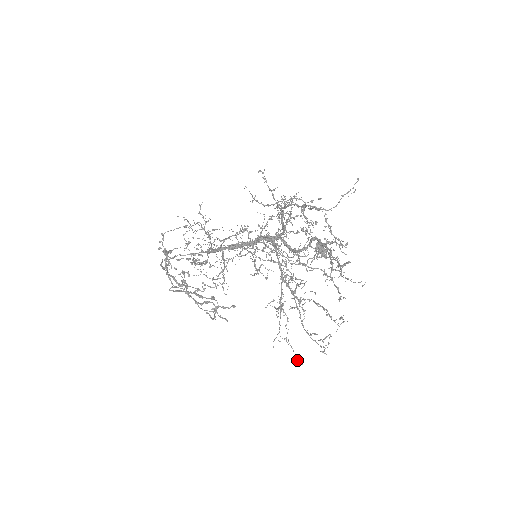
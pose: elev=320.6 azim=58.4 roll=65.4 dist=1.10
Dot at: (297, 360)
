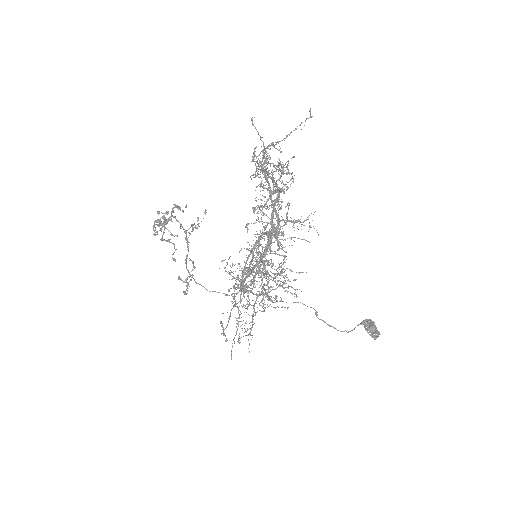
Dot at: (223, 334)
